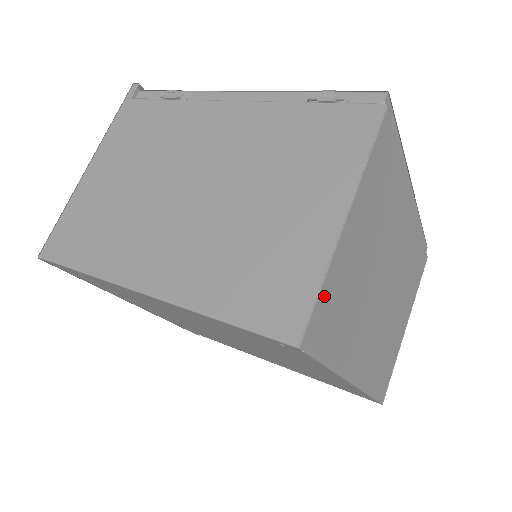
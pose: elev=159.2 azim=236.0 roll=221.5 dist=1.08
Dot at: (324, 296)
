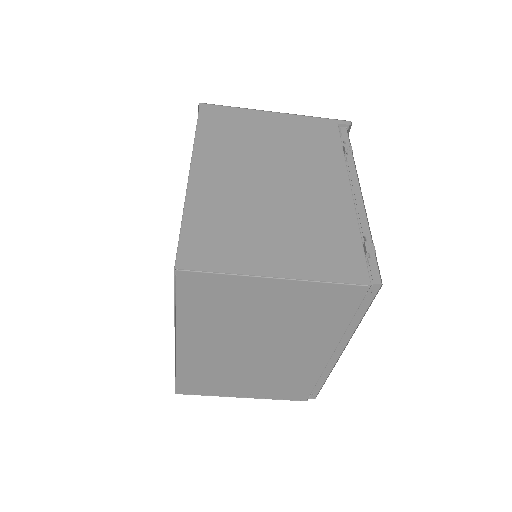
Dot at: (216, 279)
